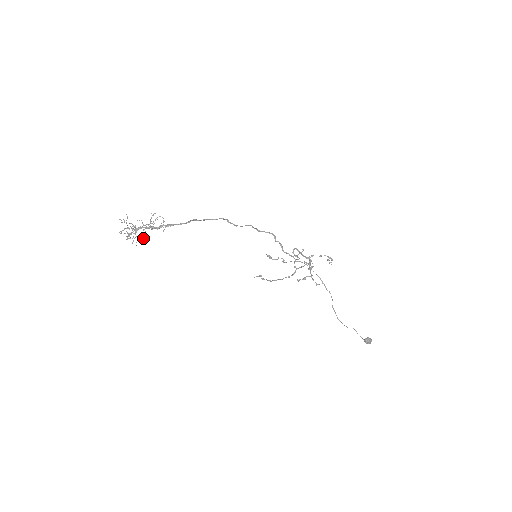
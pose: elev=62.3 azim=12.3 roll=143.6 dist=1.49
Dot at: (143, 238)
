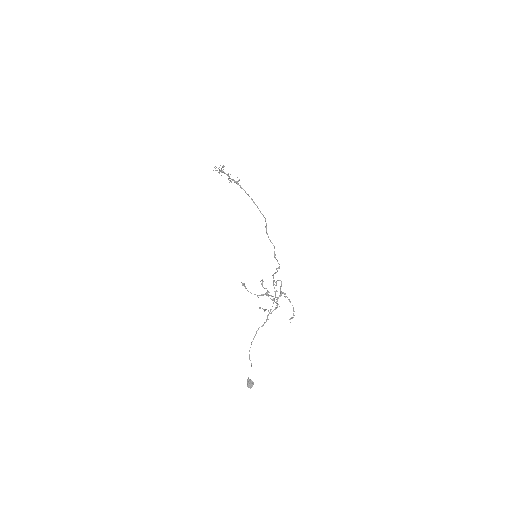
Dot at: occluded
